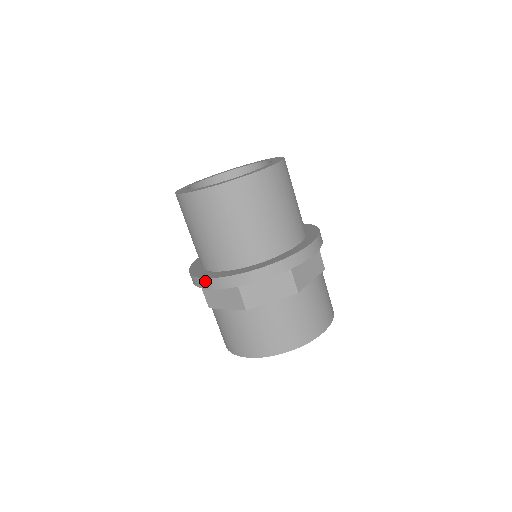
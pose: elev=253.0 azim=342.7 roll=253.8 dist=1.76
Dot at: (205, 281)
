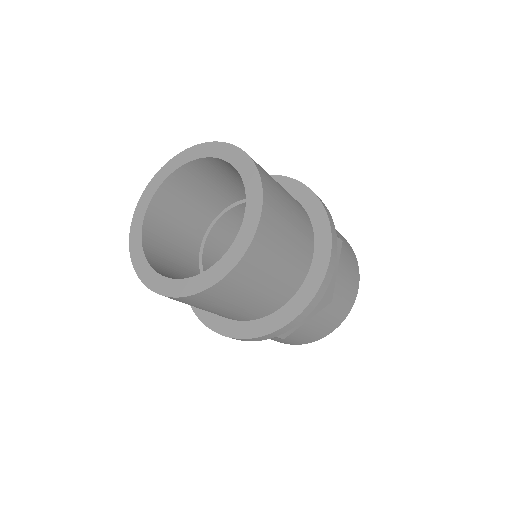
Dot at: occluded
